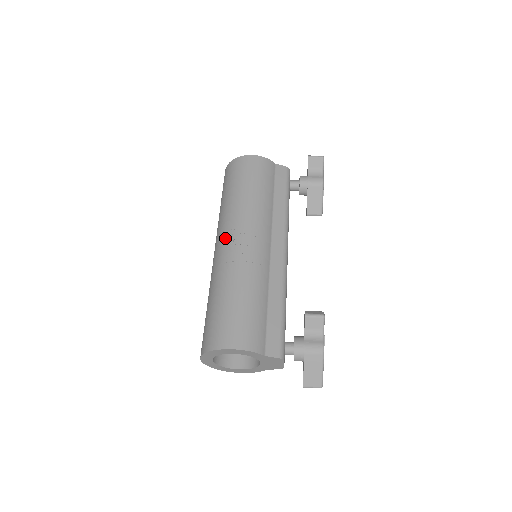
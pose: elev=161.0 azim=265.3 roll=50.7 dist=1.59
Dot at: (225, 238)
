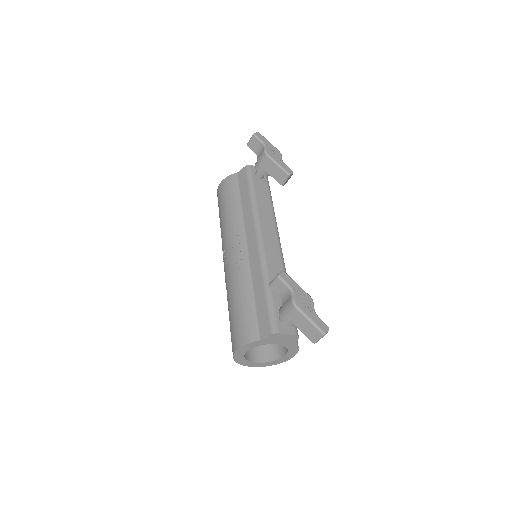
Dot at: occluded
